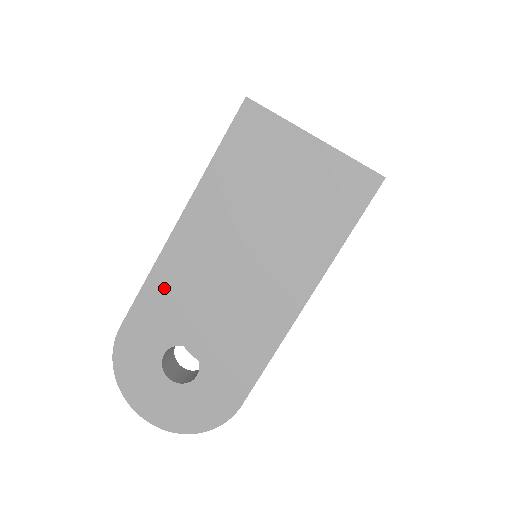
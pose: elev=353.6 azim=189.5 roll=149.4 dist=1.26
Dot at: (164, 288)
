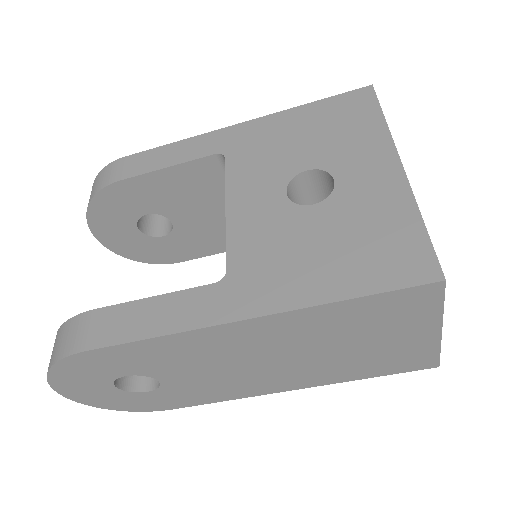
Dot at: (173, 348)
